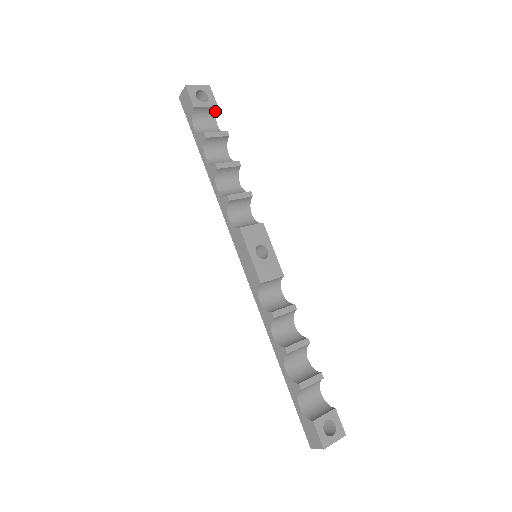
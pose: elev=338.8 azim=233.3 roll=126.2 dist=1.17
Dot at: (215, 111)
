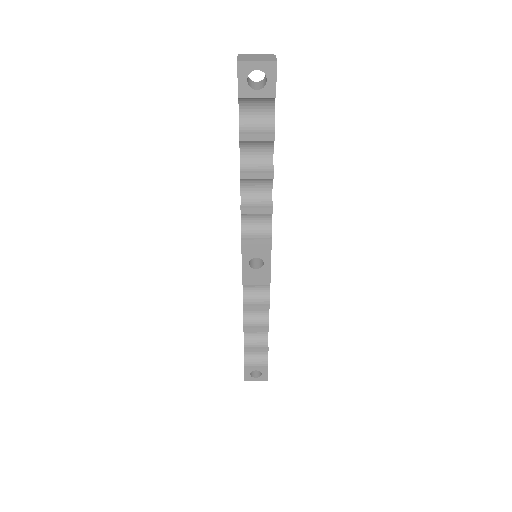
Dot at: (274, 97)
